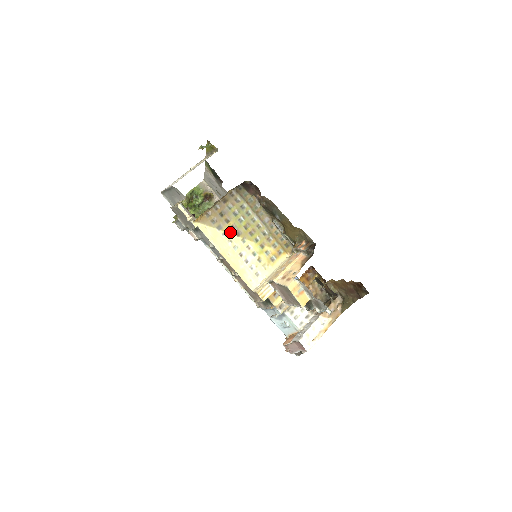
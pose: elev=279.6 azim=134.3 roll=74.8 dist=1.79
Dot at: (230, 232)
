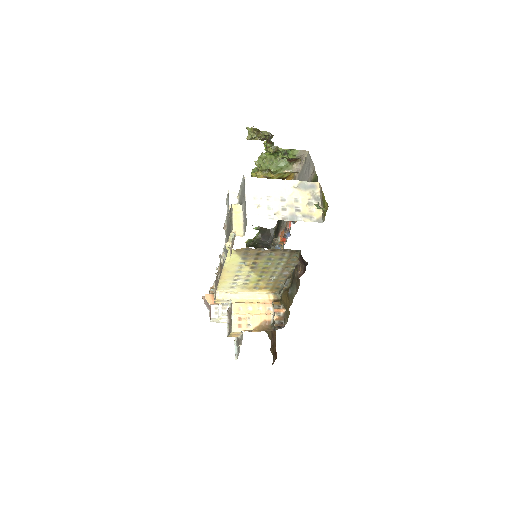
Dot at: (248, 265)
